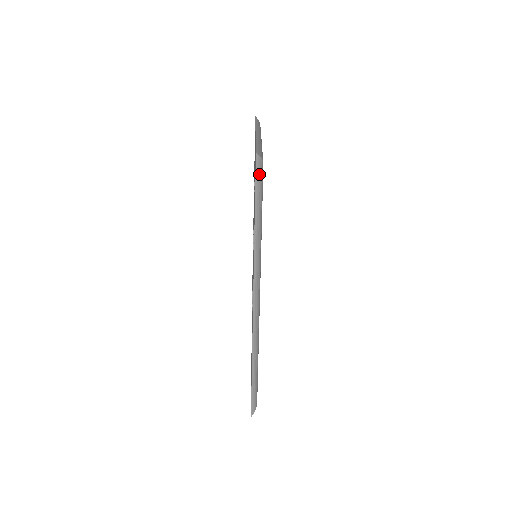
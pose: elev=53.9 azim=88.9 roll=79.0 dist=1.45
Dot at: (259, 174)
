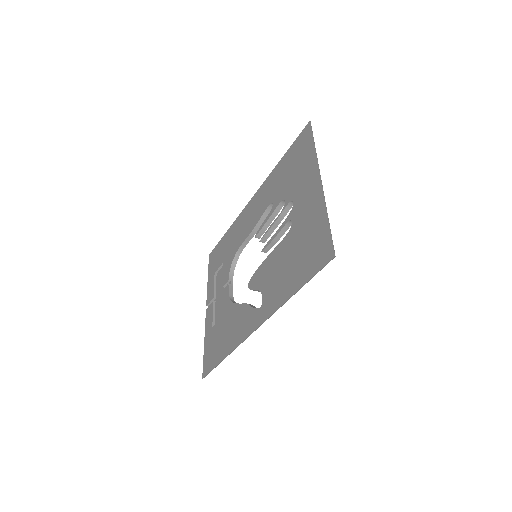
Dot at: occluded
